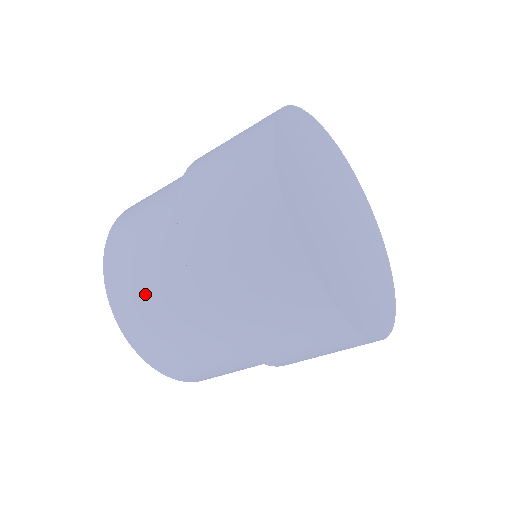
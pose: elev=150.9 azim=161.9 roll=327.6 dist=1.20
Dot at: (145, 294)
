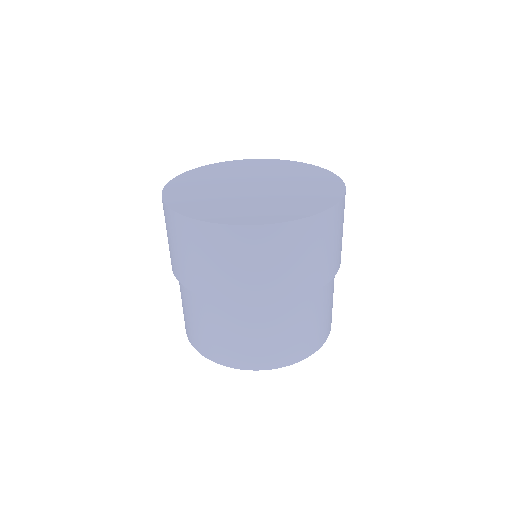
Dot at: (236, 340)
